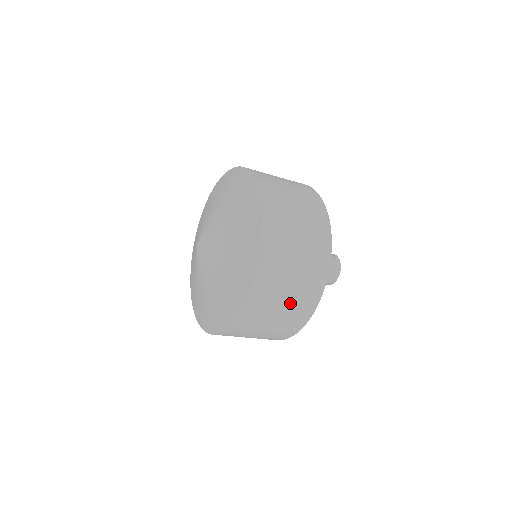
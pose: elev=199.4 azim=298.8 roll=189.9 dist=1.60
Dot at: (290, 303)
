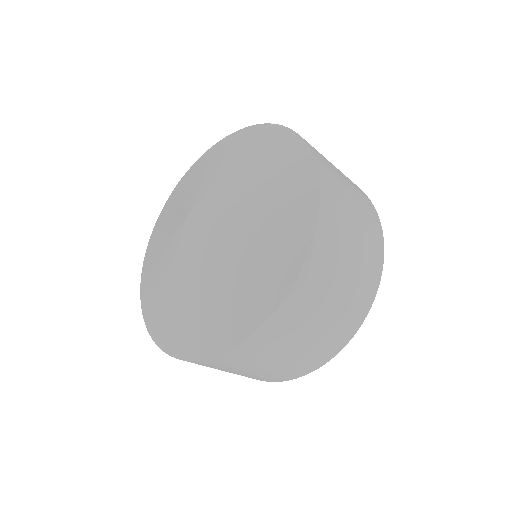
Dot at: (256, 373)
